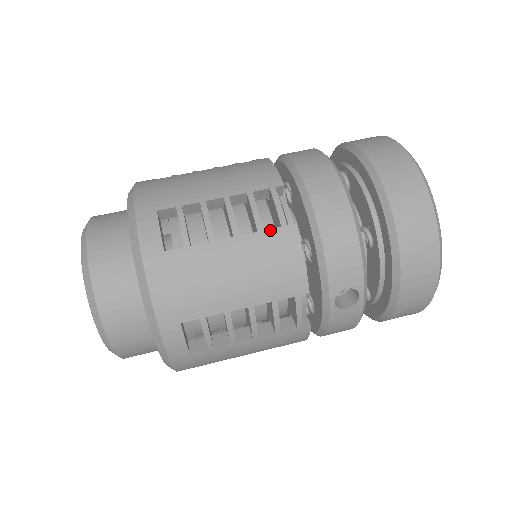
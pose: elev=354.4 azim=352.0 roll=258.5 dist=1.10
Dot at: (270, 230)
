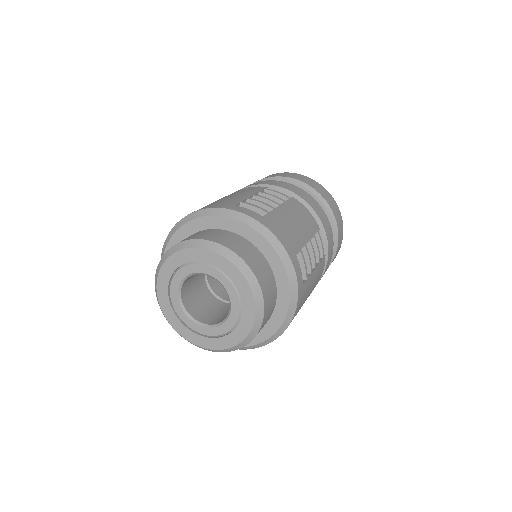
Dot at: (321, 261)
